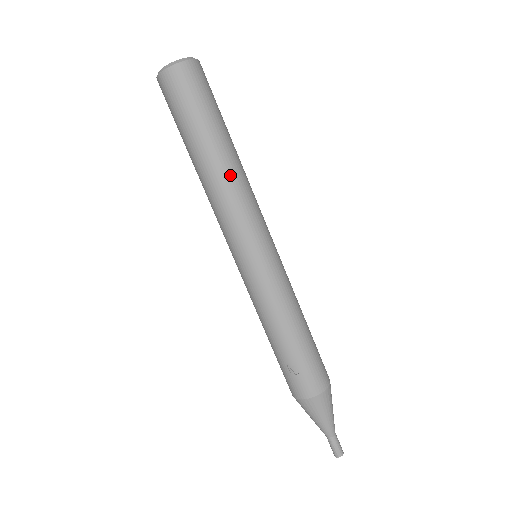
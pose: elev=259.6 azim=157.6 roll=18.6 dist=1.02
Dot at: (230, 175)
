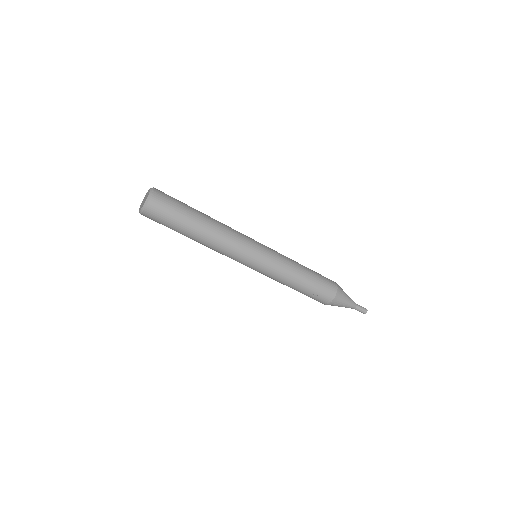
Dot at: (215, 234)
